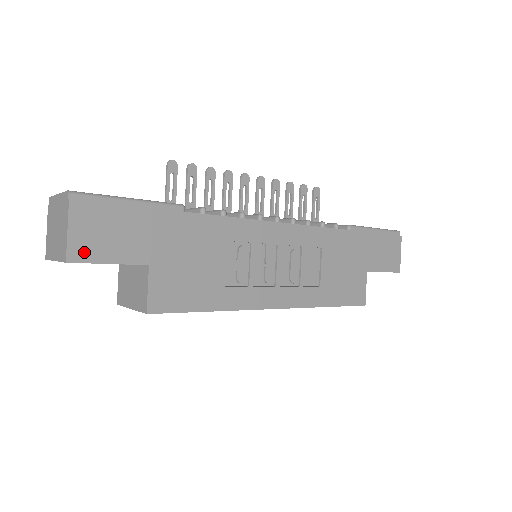
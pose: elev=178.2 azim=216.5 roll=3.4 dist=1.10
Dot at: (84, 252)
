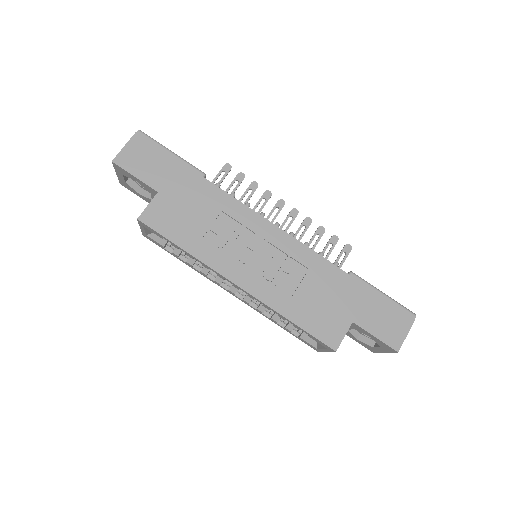
Dot at: (125, 162)
